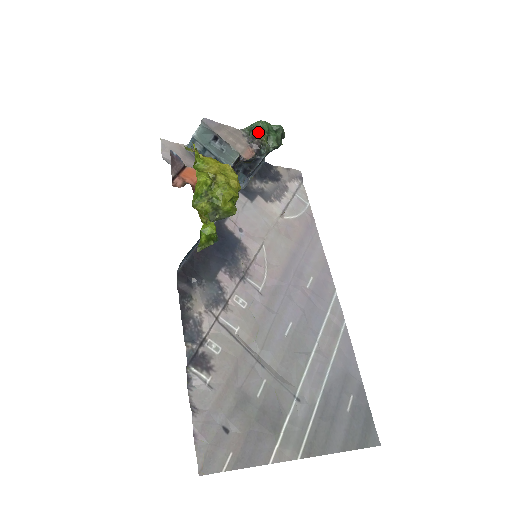
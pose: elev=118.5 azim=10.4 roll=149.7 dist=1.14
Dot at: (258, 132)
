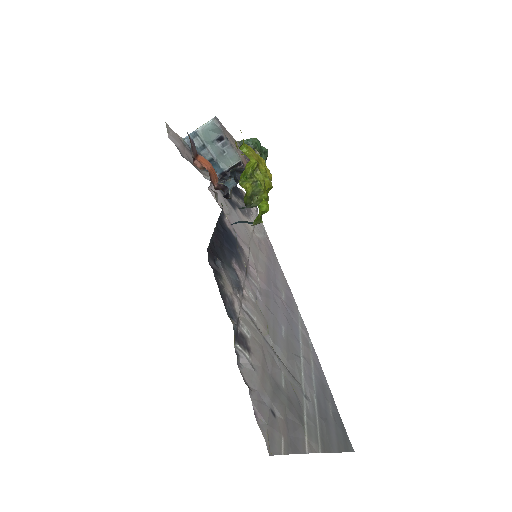
Dot at: (253, 147)
